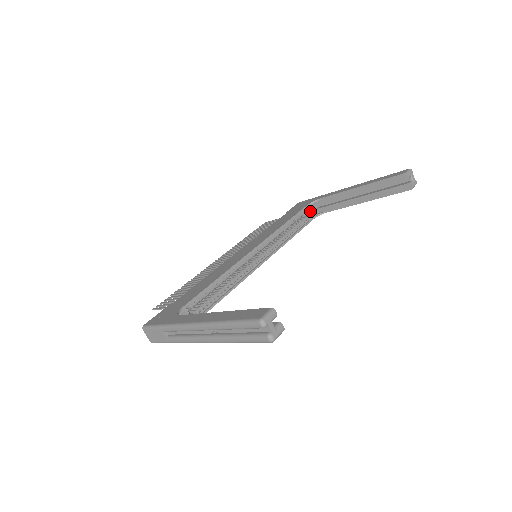
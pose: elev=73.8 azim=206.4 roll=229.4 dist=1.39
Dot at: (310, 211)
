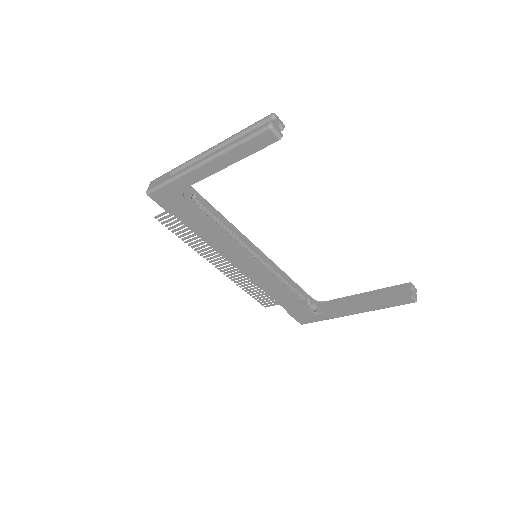
Dot at: occluded
